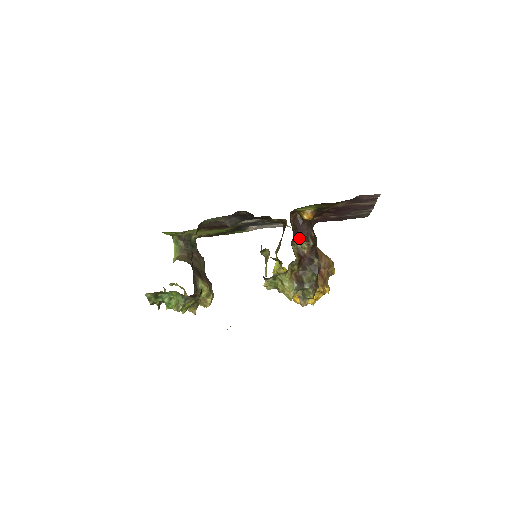
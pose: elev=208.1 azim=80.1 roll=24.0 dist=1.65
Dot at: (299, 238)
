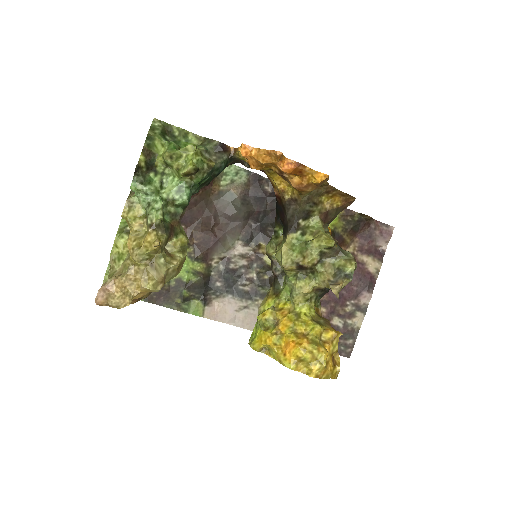
Dot at: occluded
